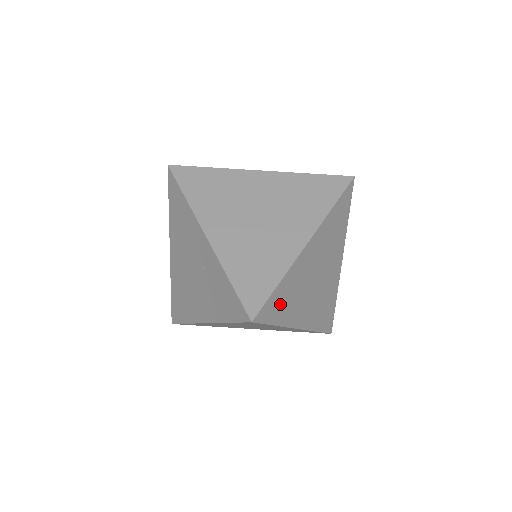
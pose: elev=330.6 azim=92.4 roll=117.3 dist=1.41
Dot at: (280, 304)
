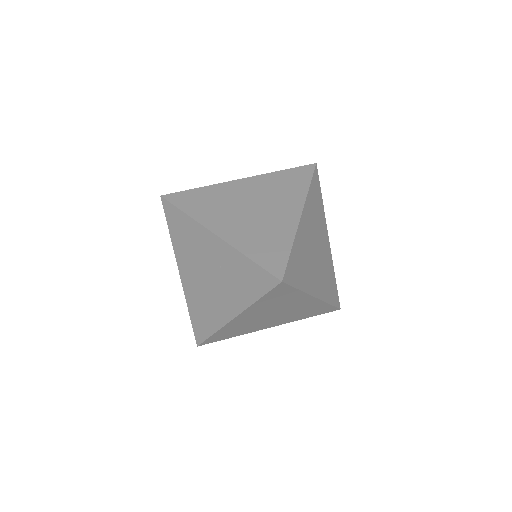
Dot at: (297, 269)
